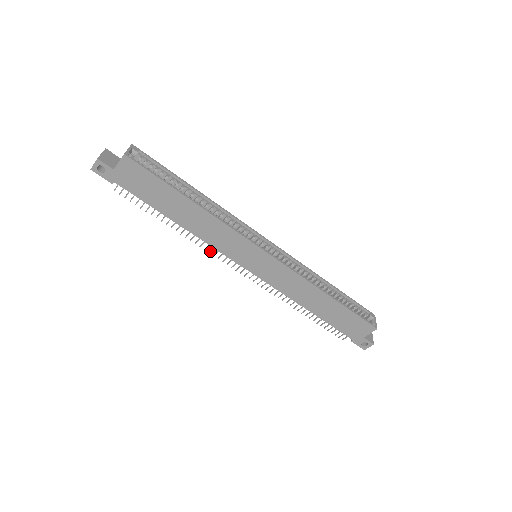
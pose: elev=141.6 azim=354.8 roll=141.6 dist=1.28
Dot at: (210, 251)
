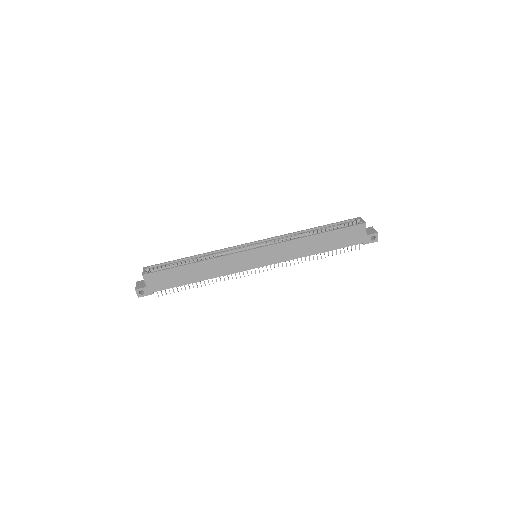
Dot at: (232, 278)
